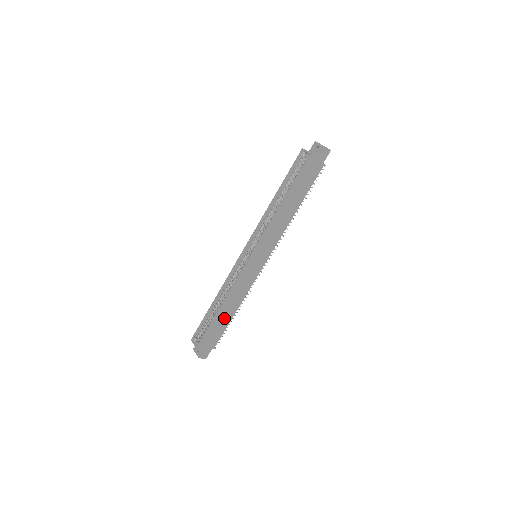
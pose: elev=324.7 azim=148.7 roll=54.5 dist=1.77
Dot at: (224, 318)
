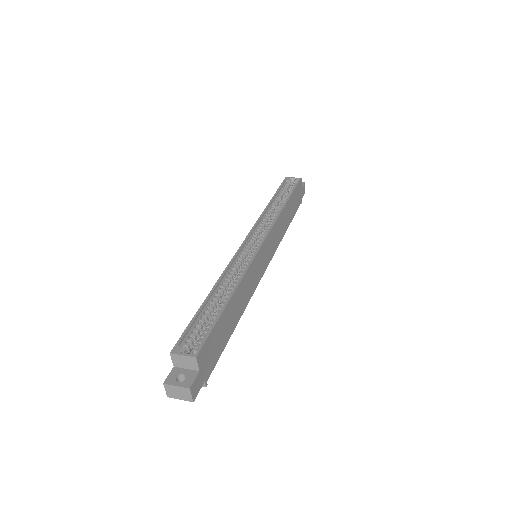
Dot at: (228, 322)
